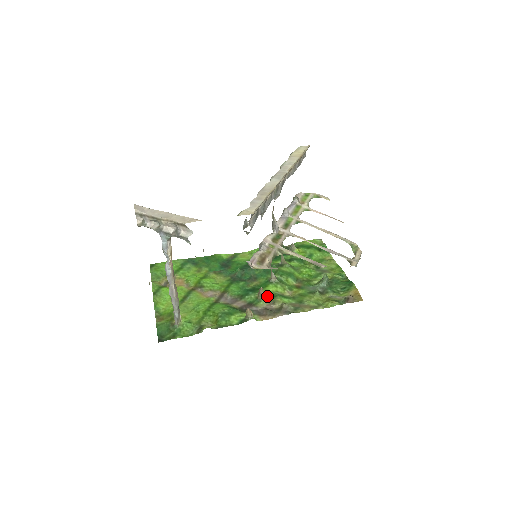
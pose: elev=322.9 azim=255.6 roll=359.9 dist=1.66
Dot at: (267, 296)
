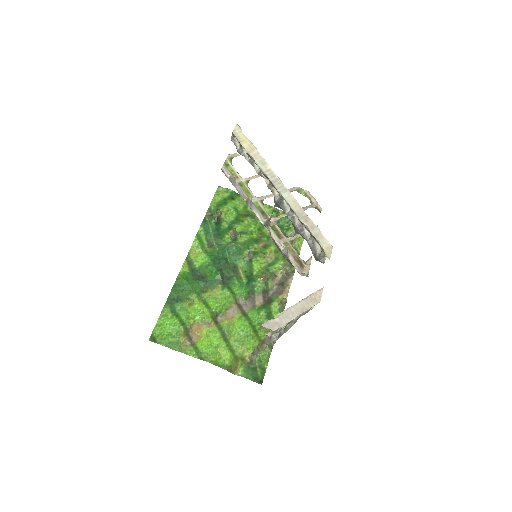
Dot at: occluded
